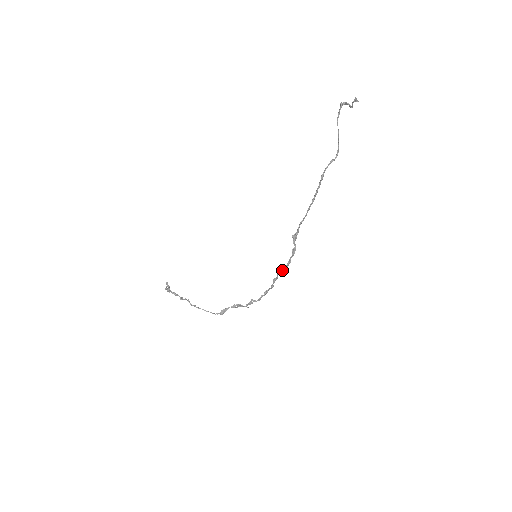
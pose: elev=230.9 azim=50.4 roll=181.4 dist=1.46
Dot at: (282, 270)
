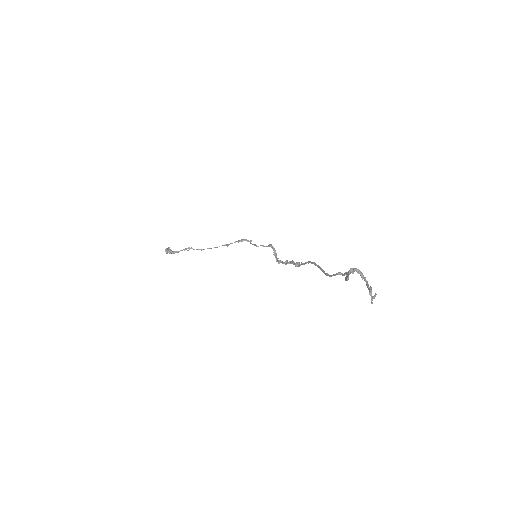
Dot at: (286, 263)
